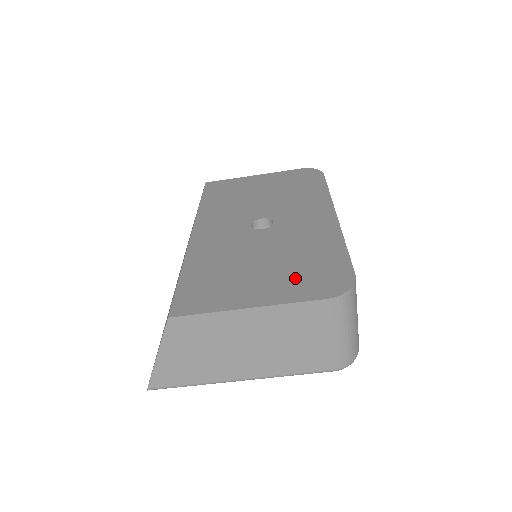
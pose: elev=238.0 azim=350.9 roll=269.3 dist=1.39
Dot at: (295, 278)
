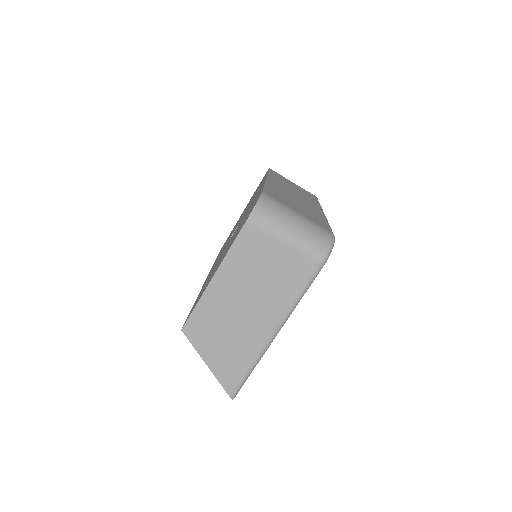
Dot at: occluded
